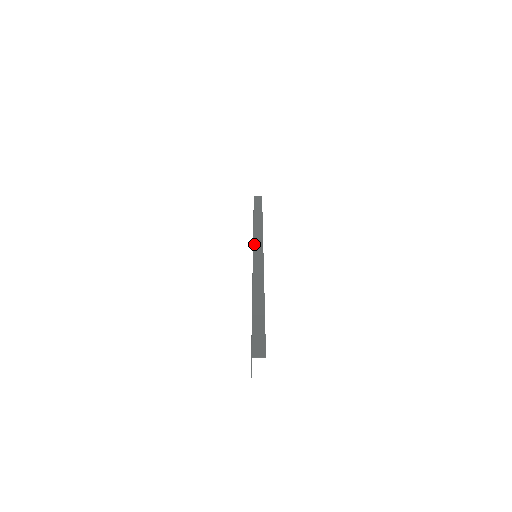
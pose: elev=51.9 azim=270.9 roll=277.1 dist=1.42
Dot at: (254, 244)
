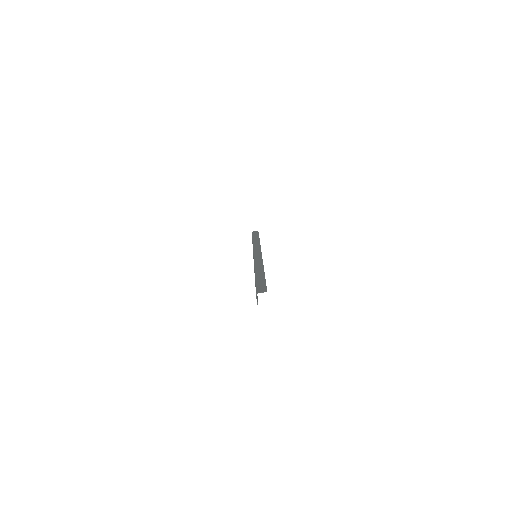
Dot at: (254, 250)
